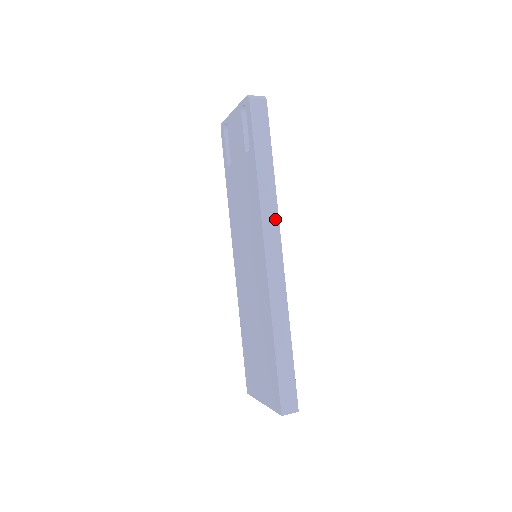
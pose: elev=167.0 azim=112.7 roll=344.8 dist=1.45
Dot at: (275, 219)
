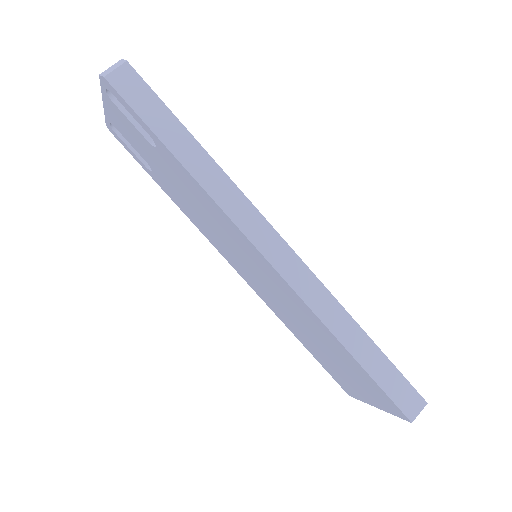
Dot at: (247, 207)
